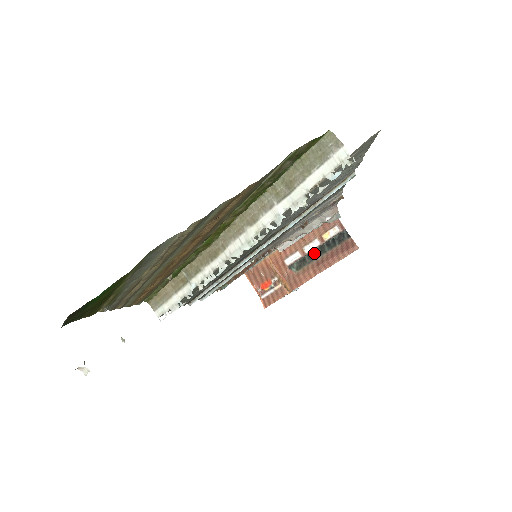
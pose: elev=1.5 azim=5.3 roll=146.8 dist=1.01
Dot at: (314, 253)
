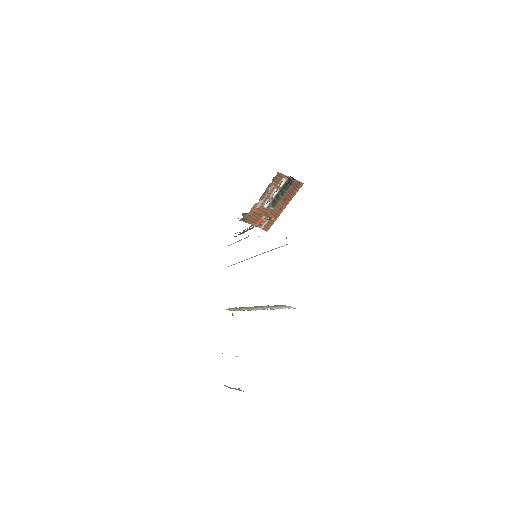
Dot at: (278, 195)
